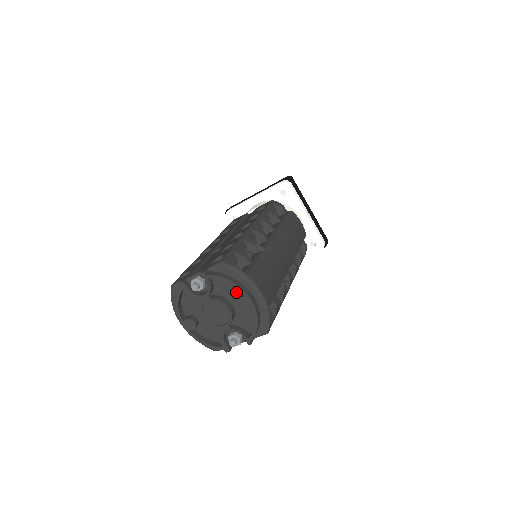
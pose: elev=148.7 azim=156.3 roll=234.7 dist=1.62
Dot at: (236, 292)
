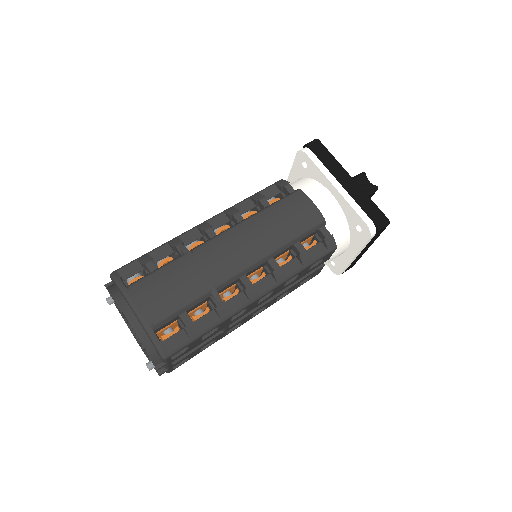
Dot at: occluded
